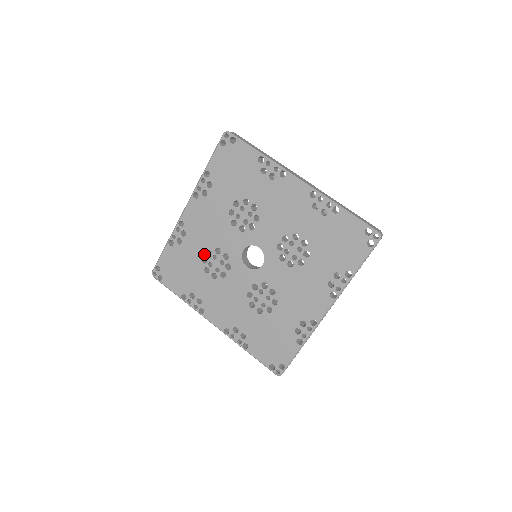
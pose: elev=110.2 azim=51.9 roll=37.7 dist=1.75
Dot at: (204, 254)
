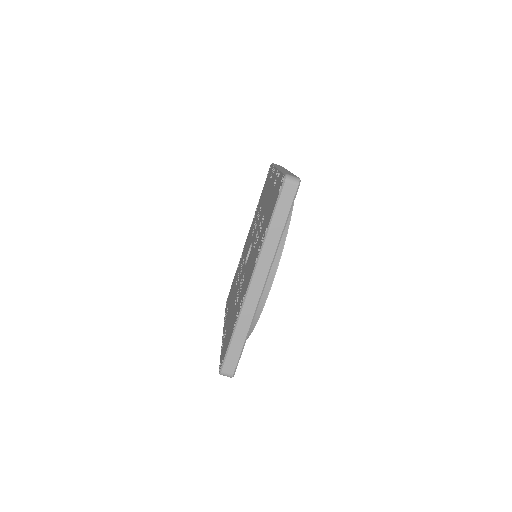
Dot at: occluded
